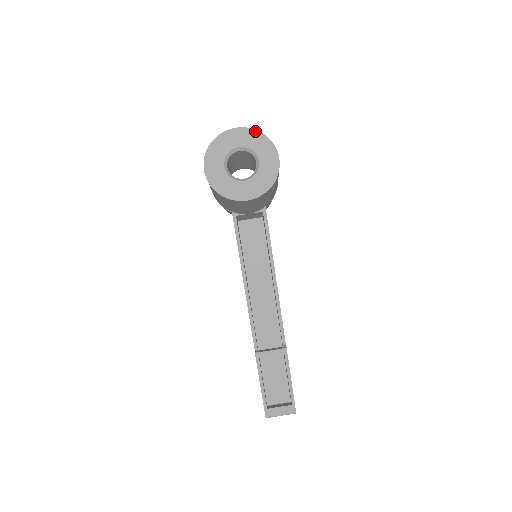
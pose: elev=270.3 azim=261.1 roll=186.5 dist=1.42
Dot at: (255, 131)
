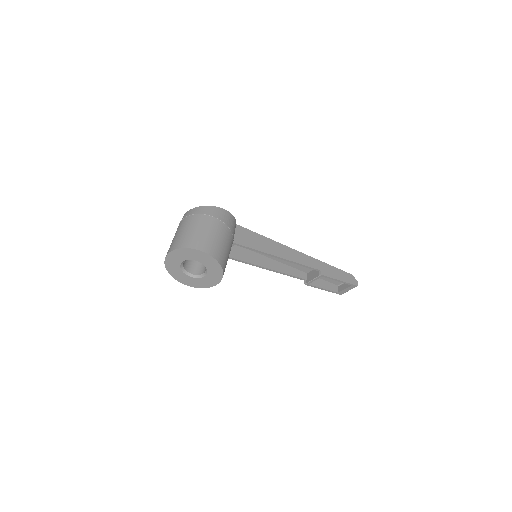
Dot at: (180, 249)
